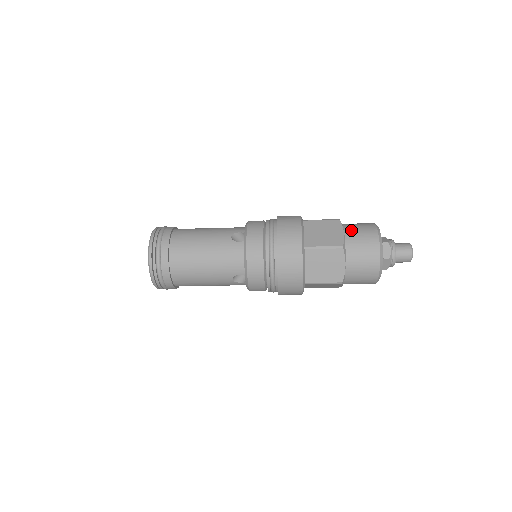
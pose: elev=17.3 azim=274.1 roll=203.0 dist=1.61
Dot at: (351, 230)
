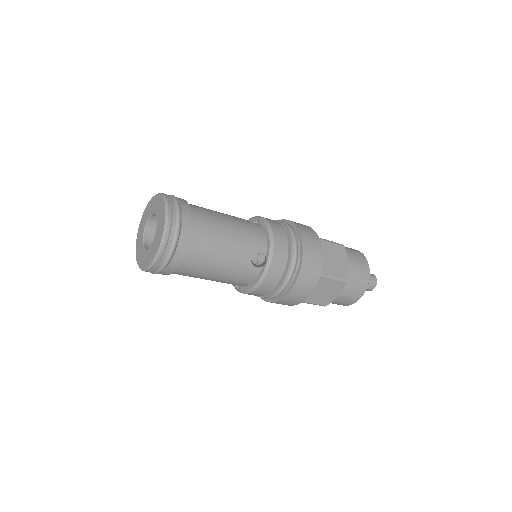
Dot at: occluded
